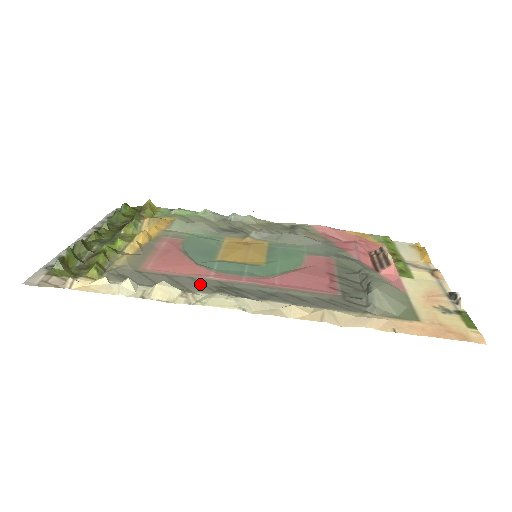
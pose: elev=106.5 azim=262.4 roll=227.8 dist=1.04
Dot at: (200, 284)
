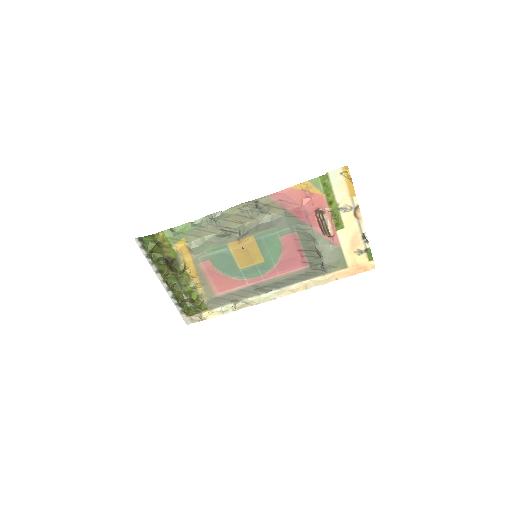
Dot at: (248, 292)
